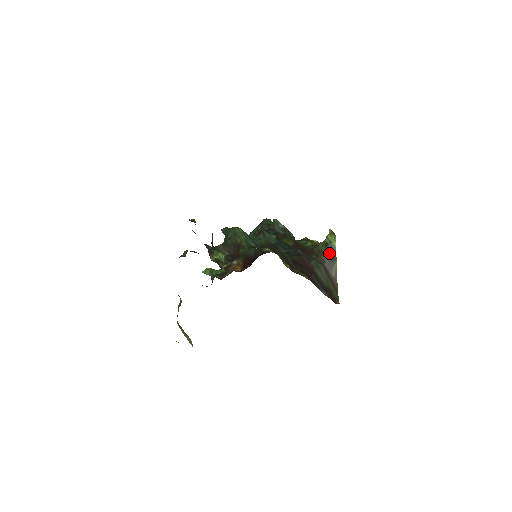
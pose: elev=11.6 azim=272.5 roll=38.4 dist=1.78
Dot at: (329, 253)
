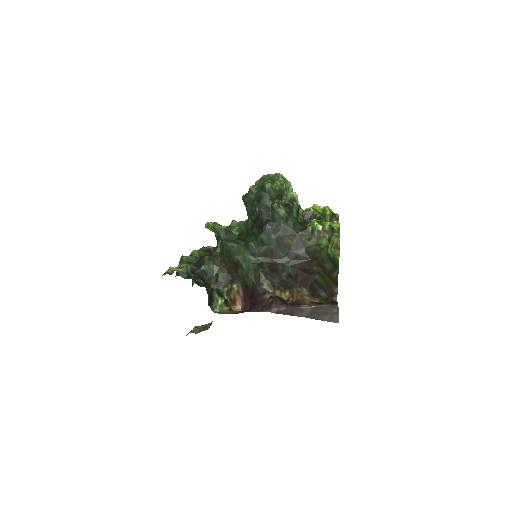
Dot at: (331, 263)
